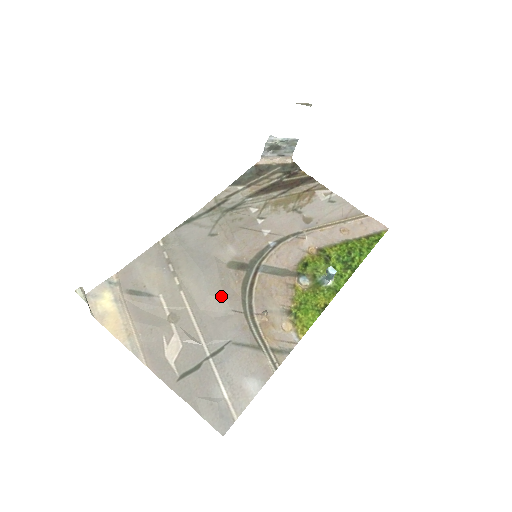
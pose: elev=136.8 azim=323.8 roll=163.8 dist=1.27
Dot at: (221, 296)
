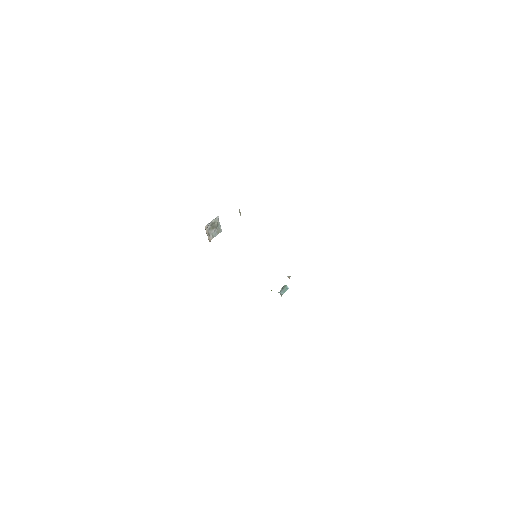
Dot at: occluded
